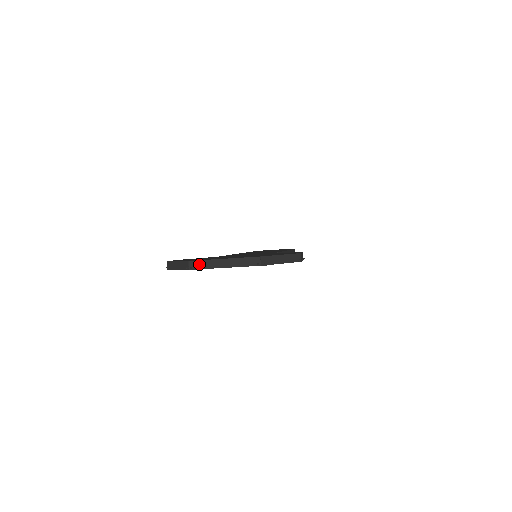
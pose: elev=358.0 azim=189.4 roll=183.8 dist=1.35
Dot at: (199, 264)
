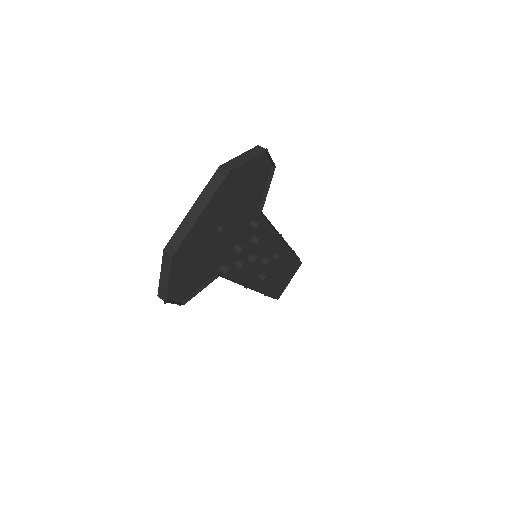
Dot at: (175, 240)
